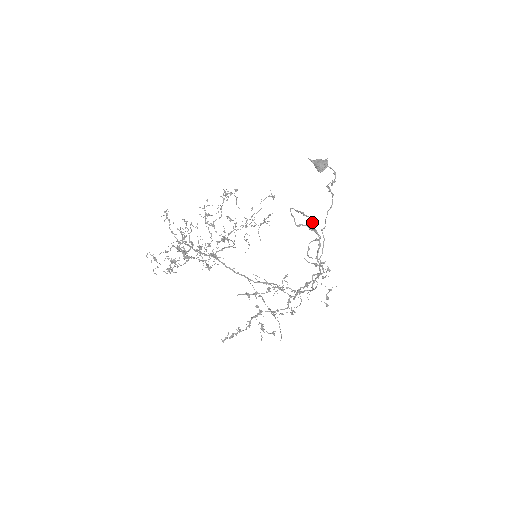
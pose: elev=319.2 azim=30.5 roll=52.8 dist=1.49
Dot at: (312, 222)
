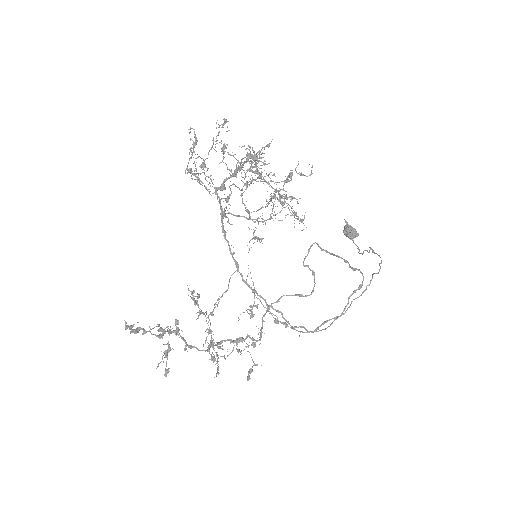
Dot at: (349, 264)
